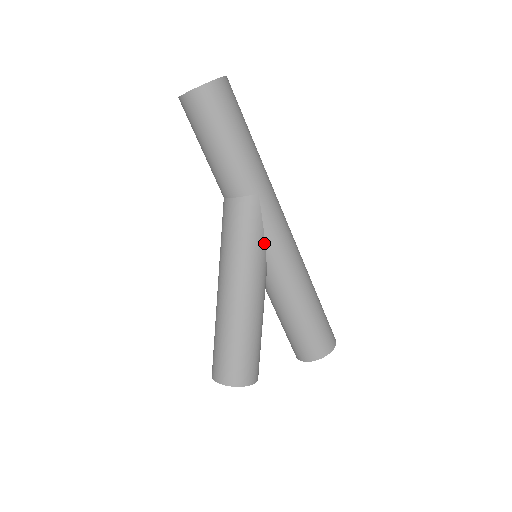
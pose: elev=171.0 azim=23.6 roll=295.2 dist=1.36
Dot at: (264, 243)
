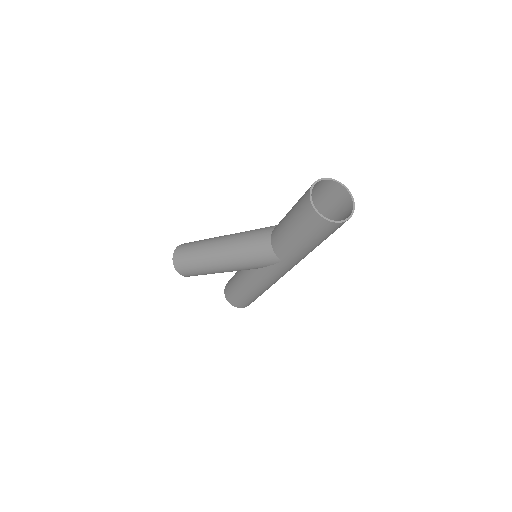
Dot at: (259, 268)
